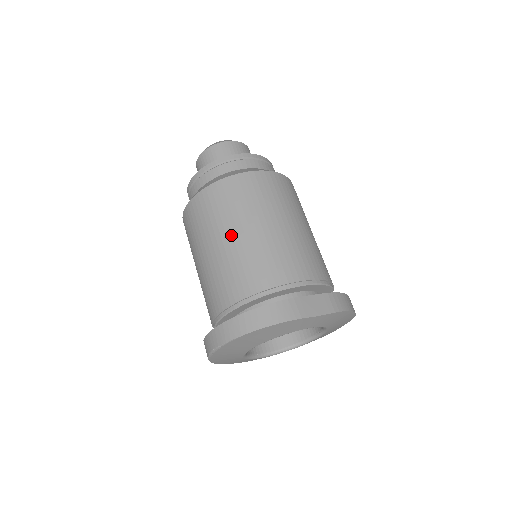
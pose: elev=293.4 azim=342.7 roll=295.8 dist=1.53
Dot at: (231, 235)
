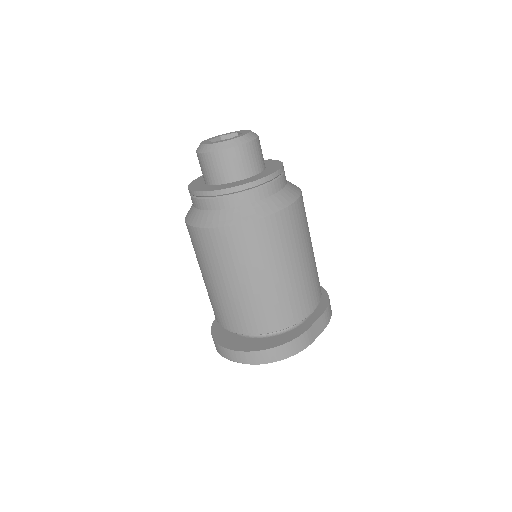
Dot at: (260, 279)
